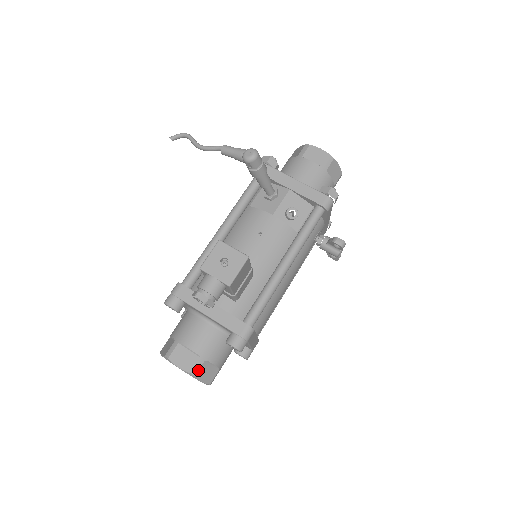
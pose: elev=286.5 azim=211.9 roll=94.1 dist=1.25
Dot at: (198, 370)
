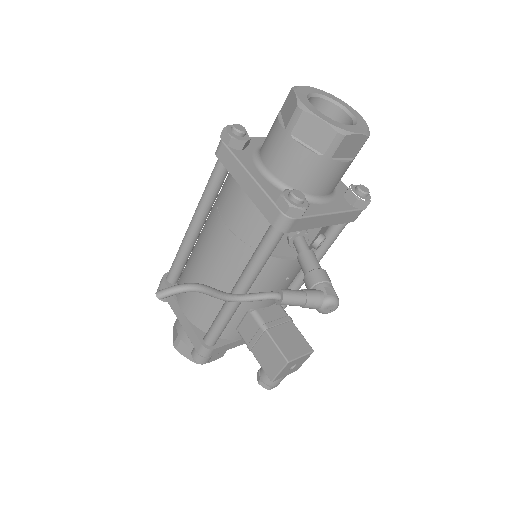
Dot at: occluded
